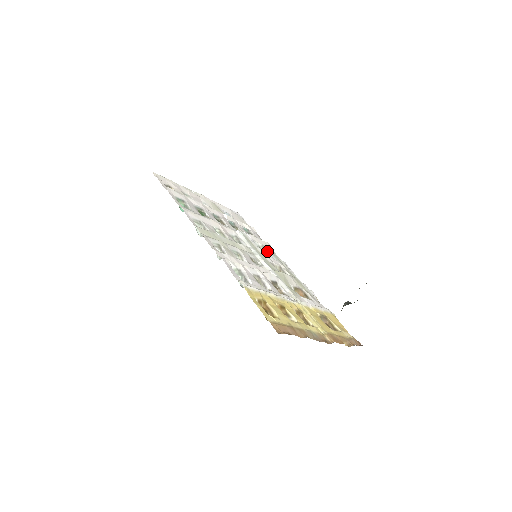
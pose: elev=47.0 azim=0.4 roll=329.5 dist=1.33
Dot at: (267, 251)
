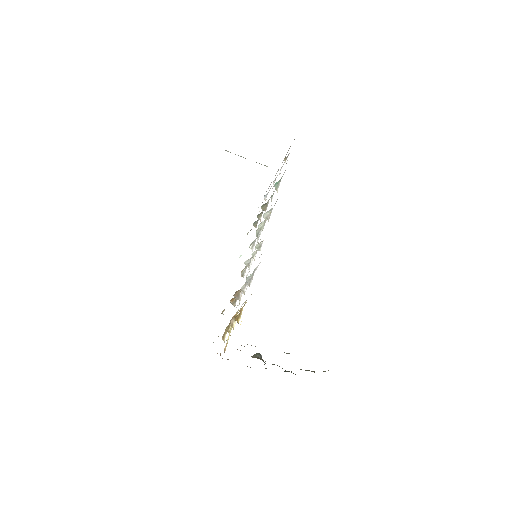
Dot at: (253, 247)
